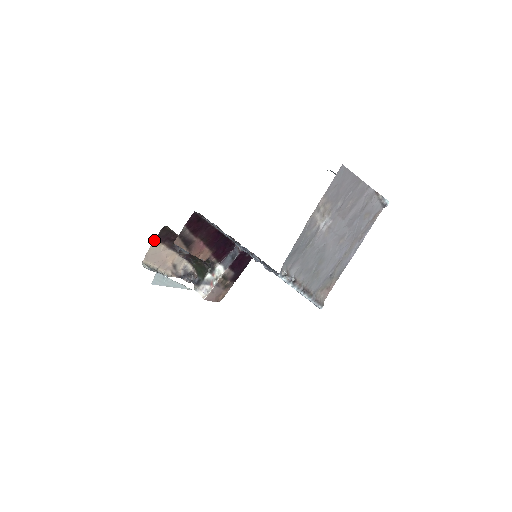
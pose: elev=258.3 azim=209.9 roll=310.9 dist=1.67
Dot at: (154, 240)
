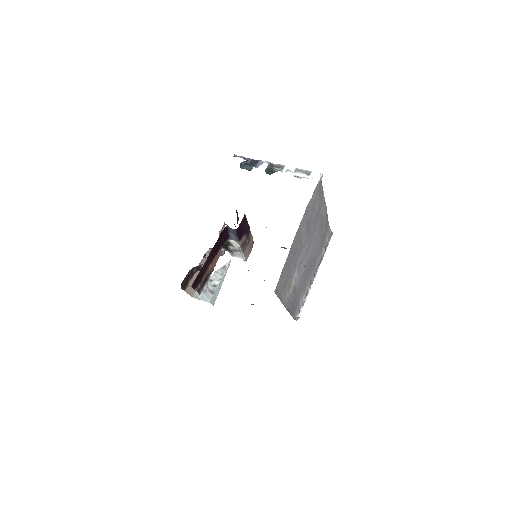
Dot at: occluded
